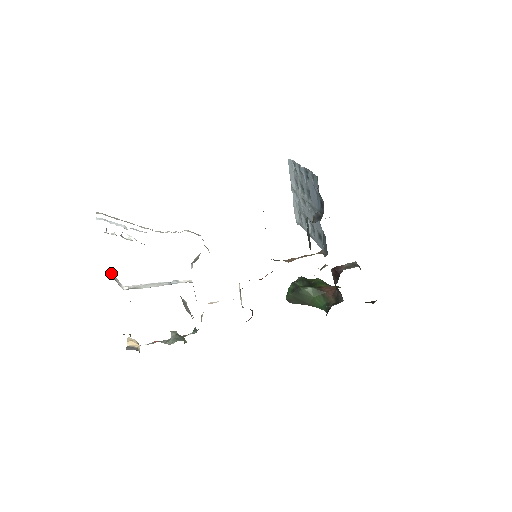
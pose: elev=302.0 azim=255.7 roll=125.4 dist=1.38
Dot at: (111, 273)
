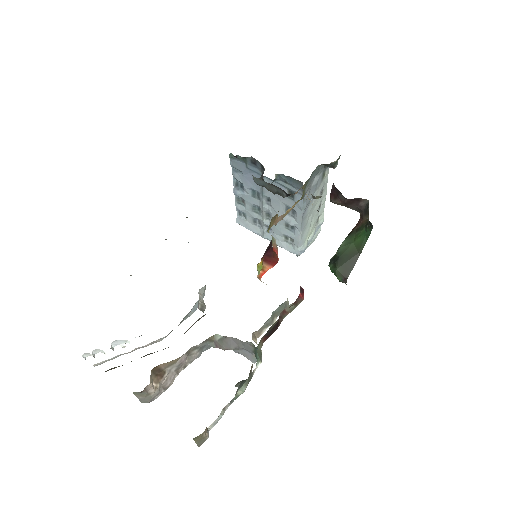
Dot at: occluded
